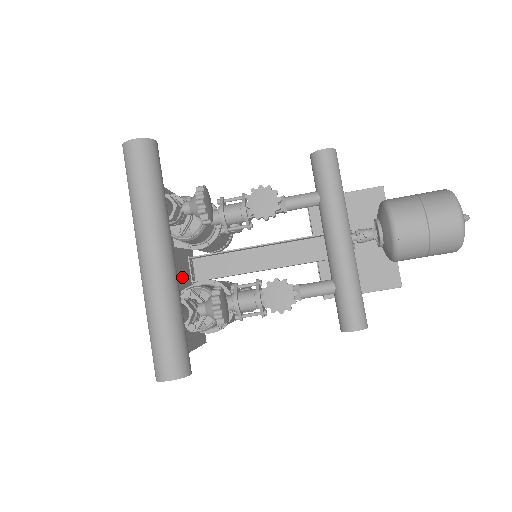
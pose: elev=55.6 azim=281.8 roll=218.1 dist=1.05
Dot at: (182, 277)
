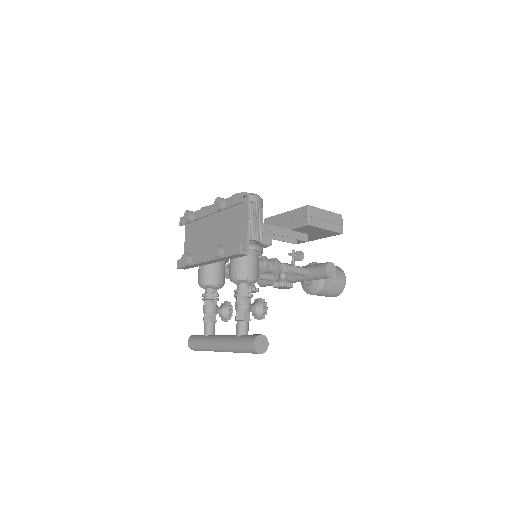
Dot at: (211, 246)
